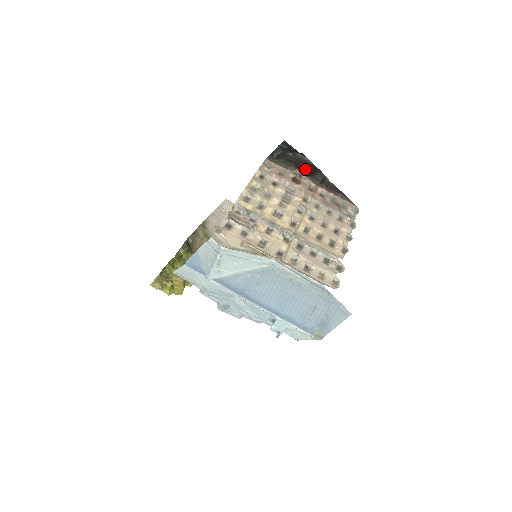
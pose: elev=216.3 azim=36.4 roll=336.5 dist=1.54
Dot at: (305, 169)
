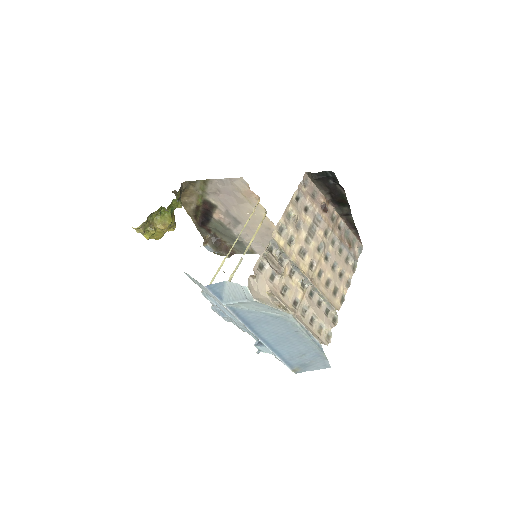
Dot at: (337, 199)
